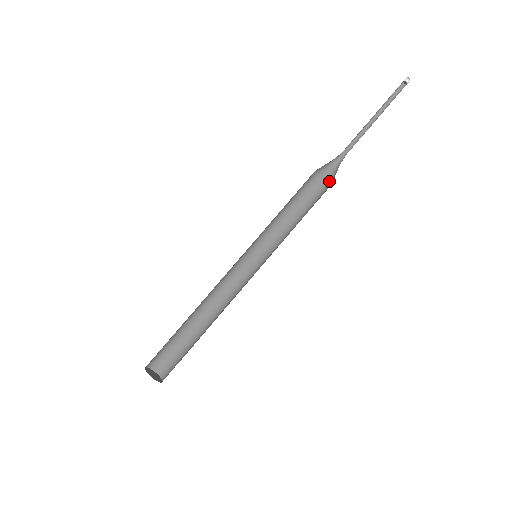
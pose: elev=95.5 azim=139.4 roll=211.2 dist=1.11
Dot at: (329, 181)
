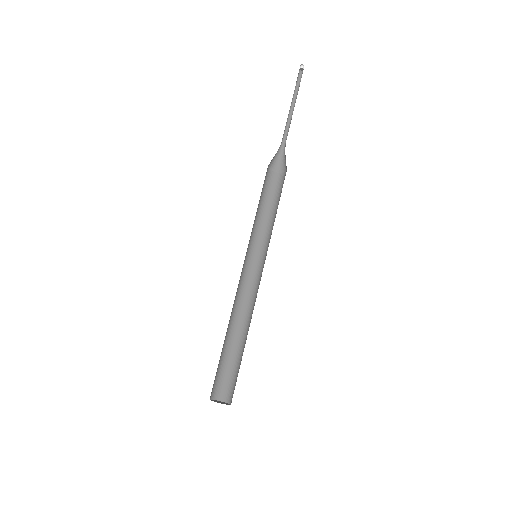
Dot at: (286, 167)
